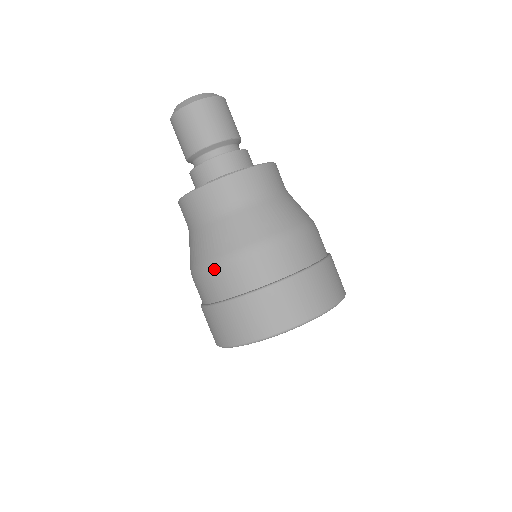
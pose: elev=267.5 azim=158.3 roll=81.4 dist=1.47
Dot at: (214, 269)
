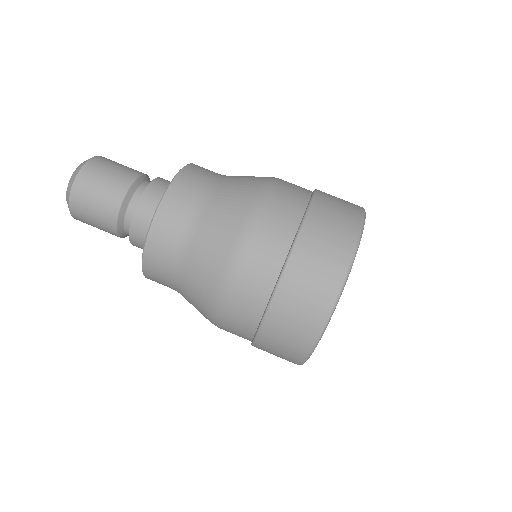
Dot at: (260, 213)
